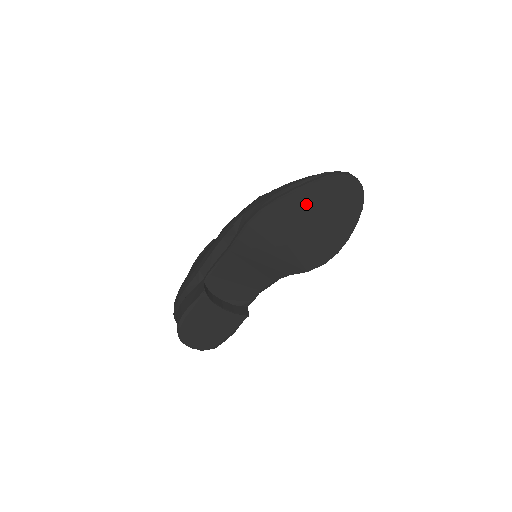
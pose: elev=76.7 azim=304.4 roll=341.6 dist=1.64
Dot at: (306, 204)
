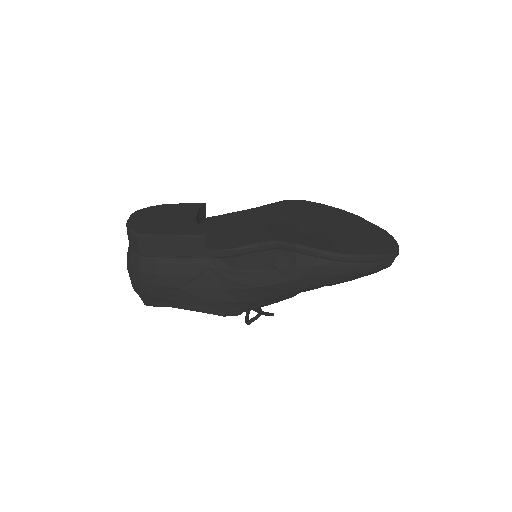
Dot at: (341, 217)
